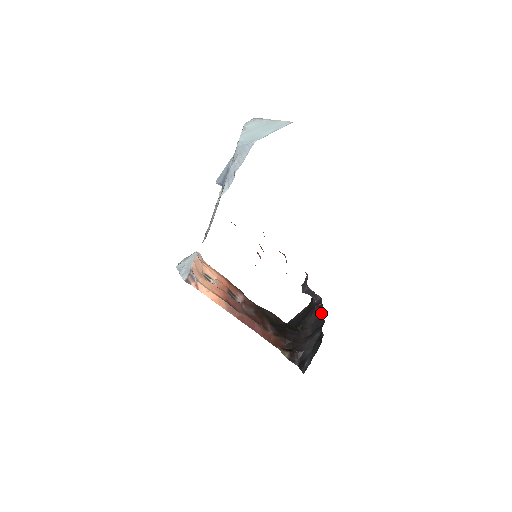
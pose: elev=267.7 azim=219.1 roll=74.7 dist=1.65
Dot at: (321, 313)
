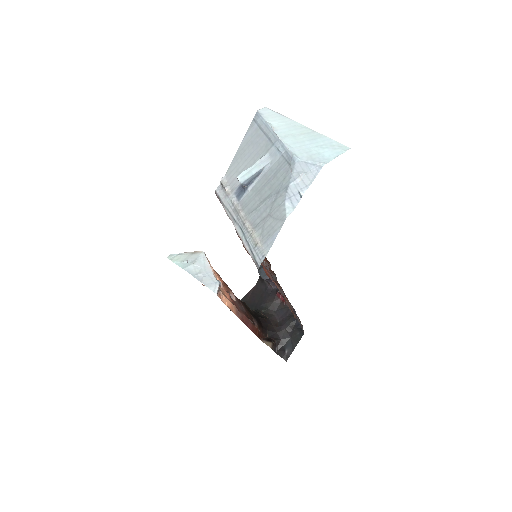
Dot at: occluded
